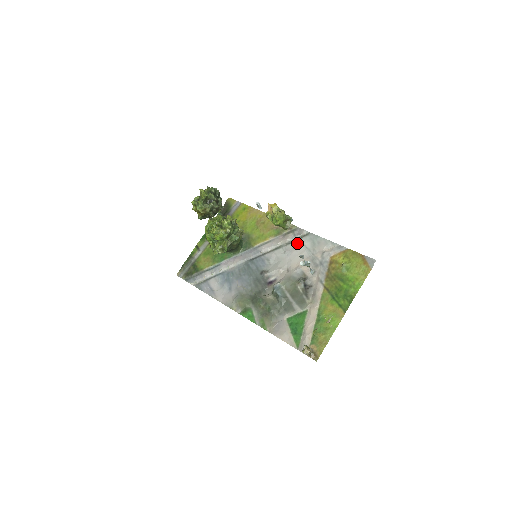
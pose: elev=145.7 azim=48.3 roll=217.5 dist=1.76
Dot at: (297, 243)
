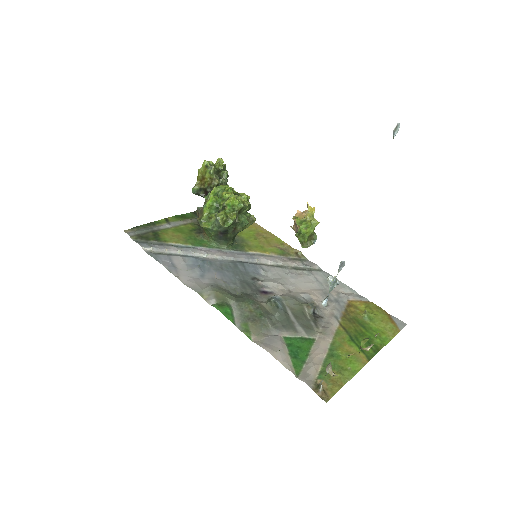
Dot at: (305, 272)
